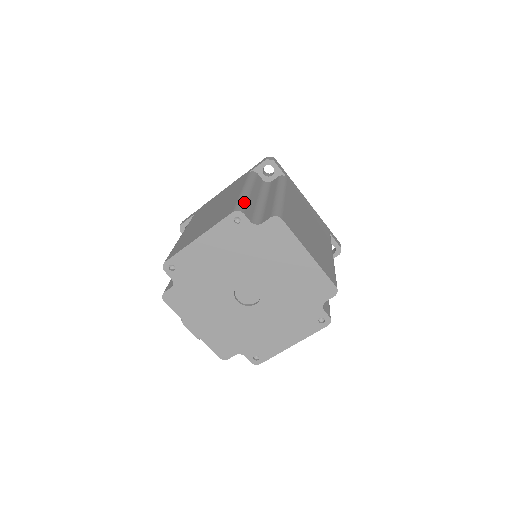
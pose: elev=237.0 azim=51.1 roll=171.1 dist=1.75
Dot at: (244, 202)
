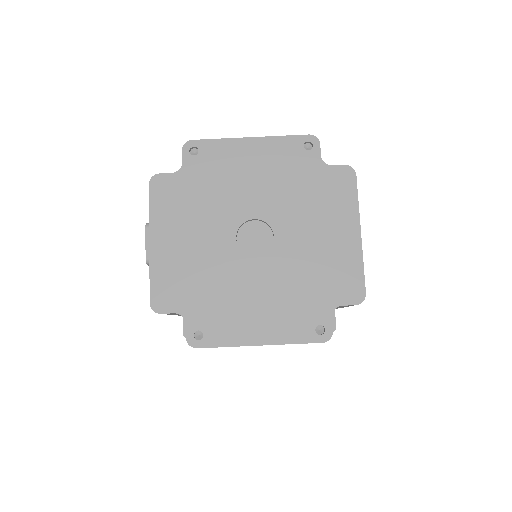
Dot at: occluded
